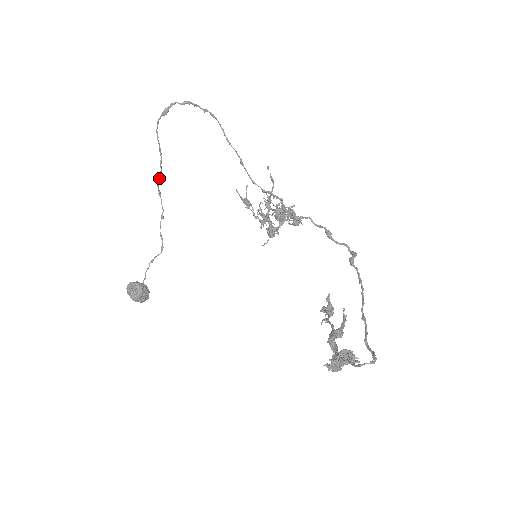
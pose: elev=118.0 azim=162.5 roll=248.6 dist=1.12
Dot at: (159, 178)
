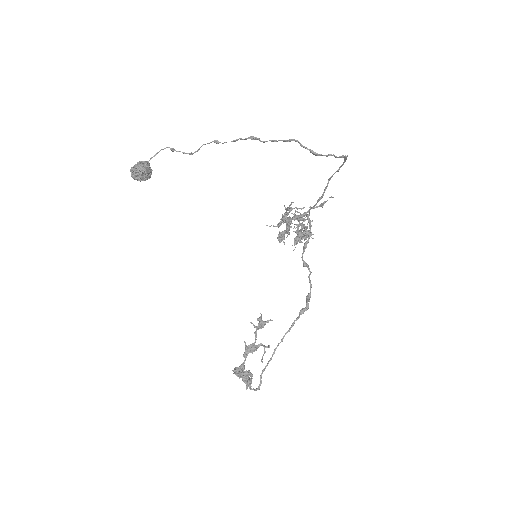
Dot at: (249, 138)
